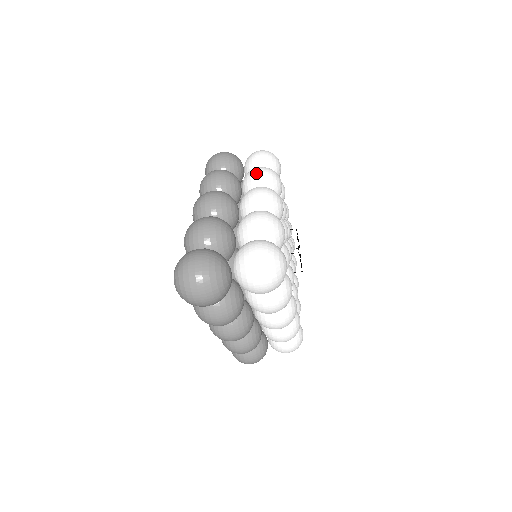
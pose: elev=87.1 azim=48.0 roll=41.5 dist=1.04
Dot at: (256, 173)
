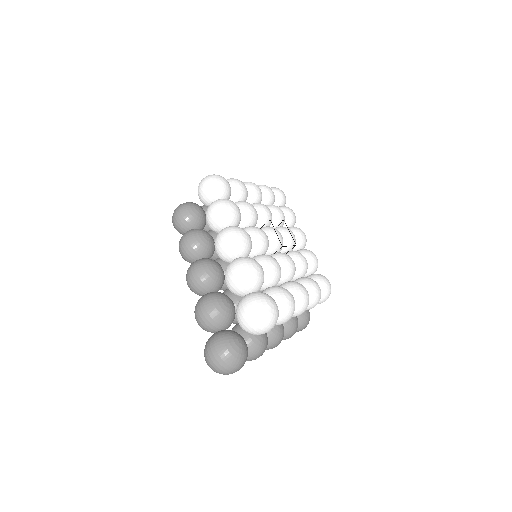
Dot at: (211, 215)
